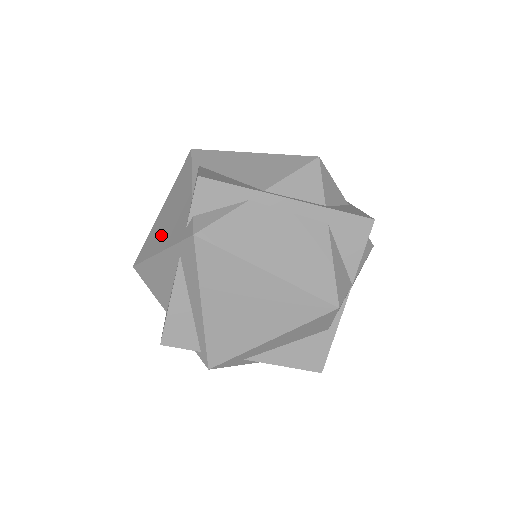
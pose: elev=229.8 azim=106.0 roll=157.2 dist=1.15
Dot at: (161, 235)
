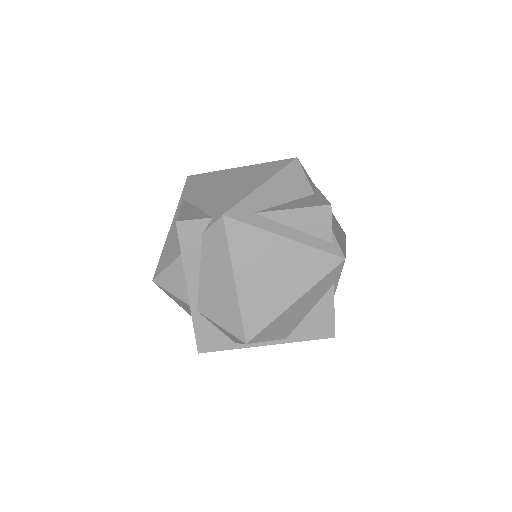
Dot at: occluded
